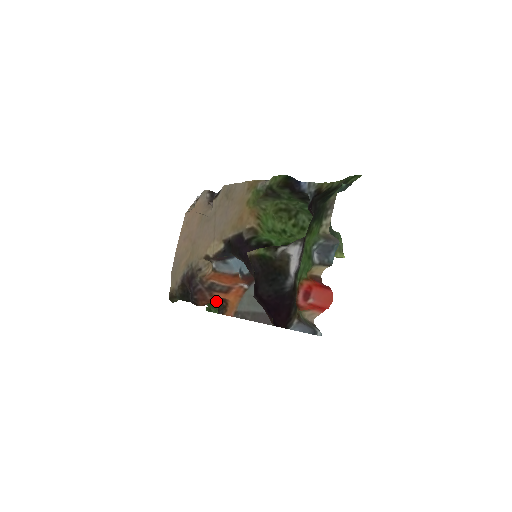
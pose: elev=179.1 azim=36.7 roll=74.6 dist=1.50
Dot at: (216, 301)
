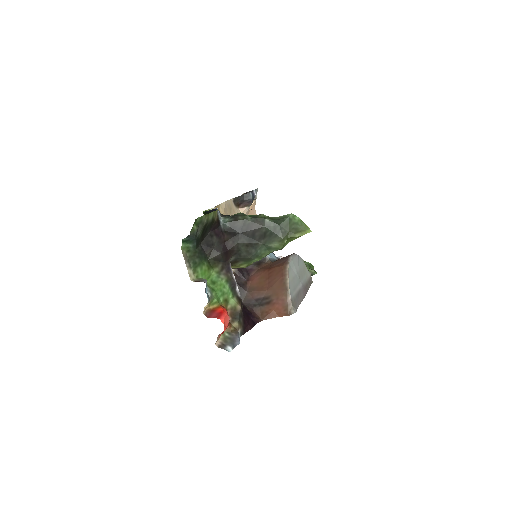
Dot at: occluded
